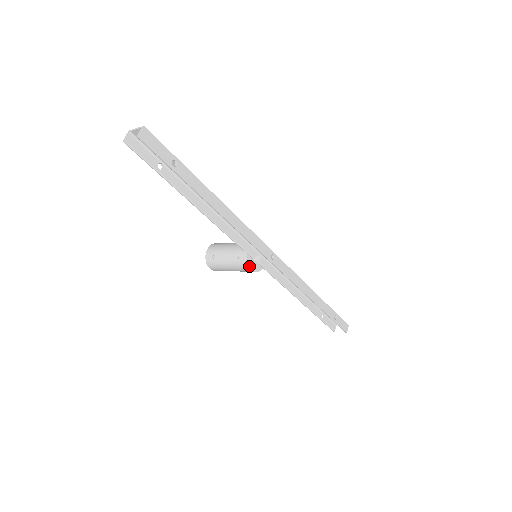
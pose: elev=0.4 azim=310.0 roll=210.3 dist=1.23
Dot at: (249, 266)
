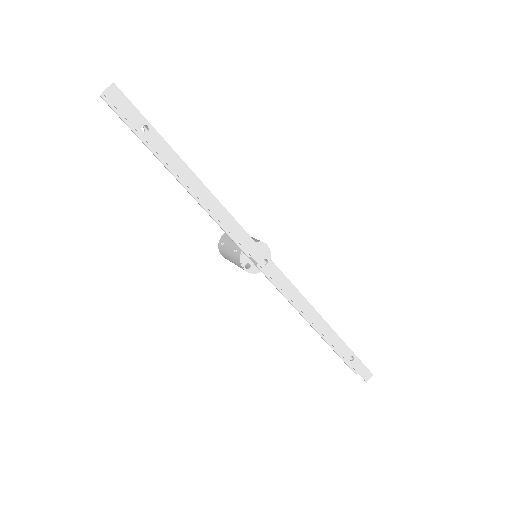
Dot at: (241, 264)
